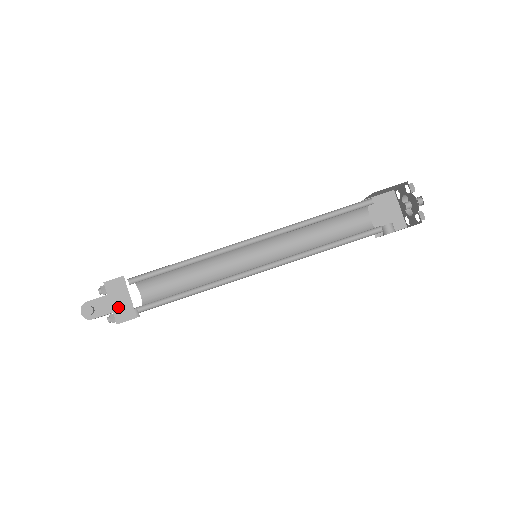
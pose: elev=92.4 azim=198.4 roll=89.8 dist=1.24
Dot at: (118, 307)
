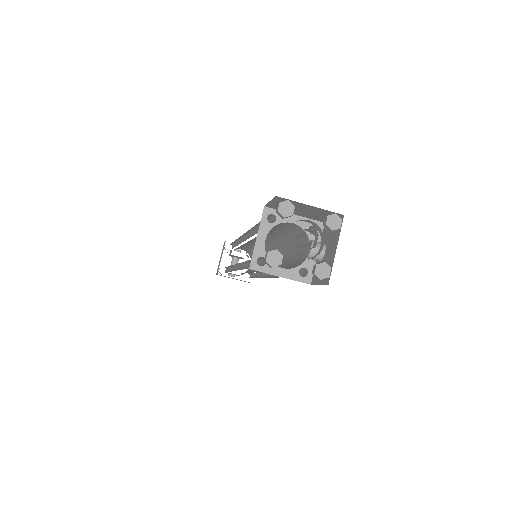
Dot at: occluded
